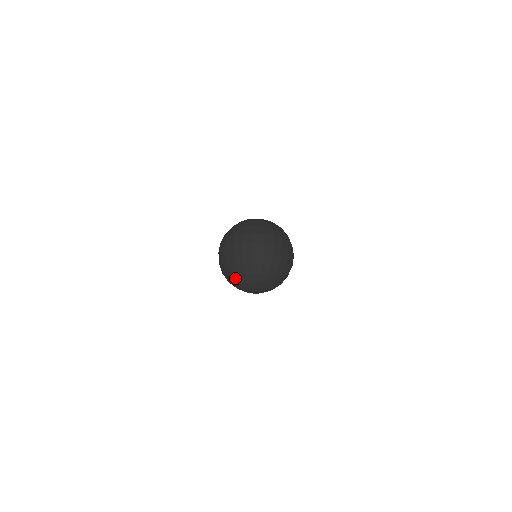
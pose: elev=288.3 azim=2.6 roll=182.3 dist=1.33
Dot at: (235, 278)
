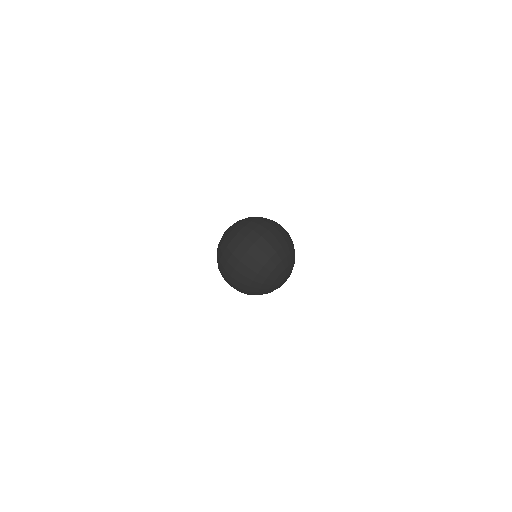
Dot at: (265, 284)
